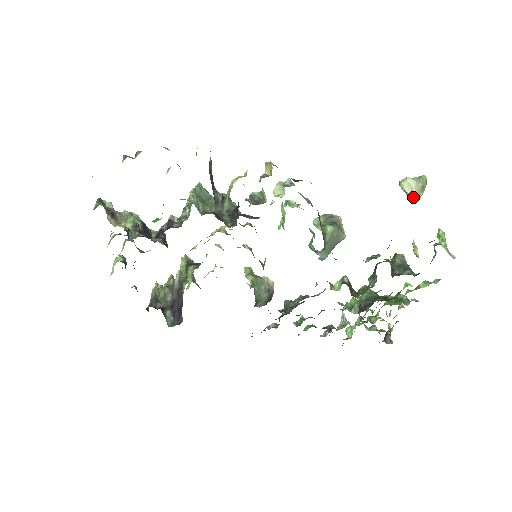
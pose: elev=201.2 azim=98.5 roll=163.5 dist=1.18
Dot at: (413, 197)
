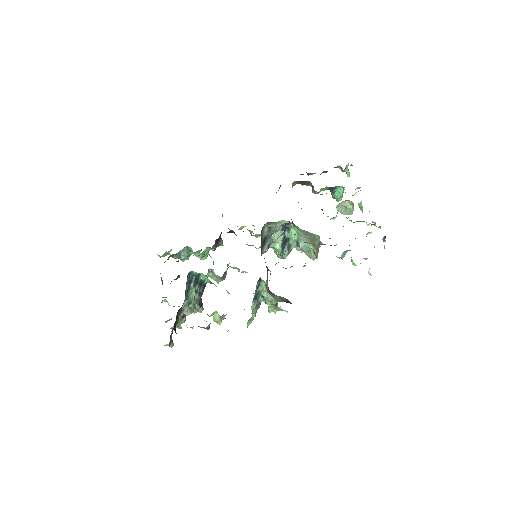
Dot at: (345, 204)
